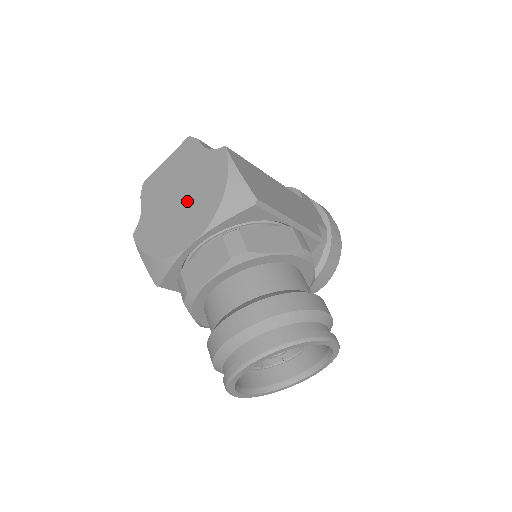
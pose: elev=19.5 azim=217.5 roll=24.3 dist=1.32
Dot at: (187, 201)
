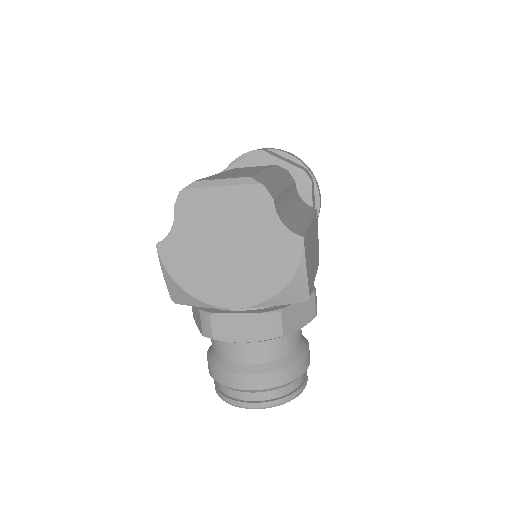
Dot at: (239, 262)
